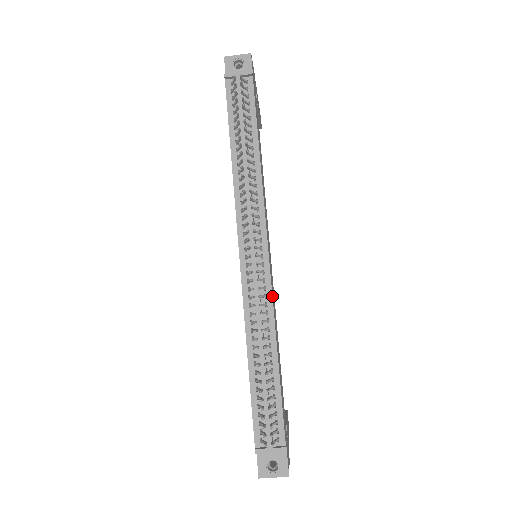
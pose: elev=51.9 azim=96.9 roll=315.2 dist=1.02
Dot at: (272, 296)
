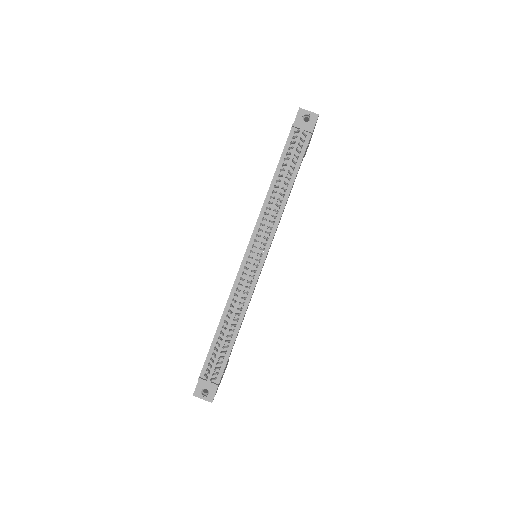
Dot at: occluded
